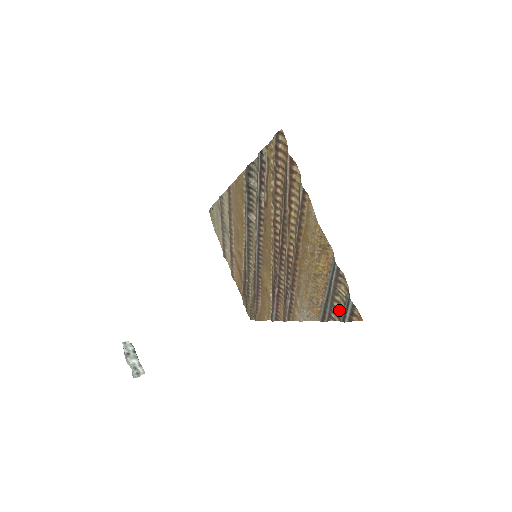
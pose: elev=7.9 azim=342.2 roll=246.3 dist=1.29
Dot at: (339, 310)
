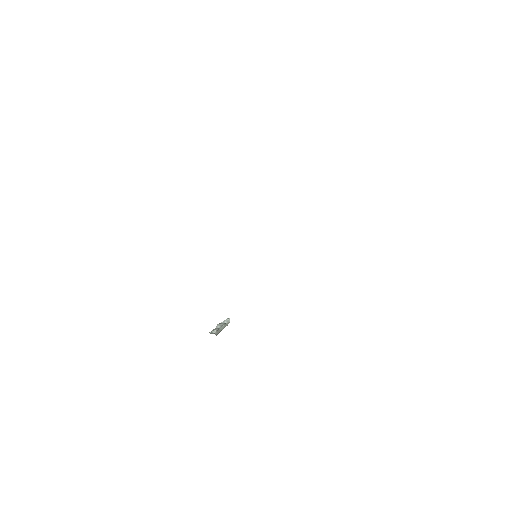
Dot at: occluded
